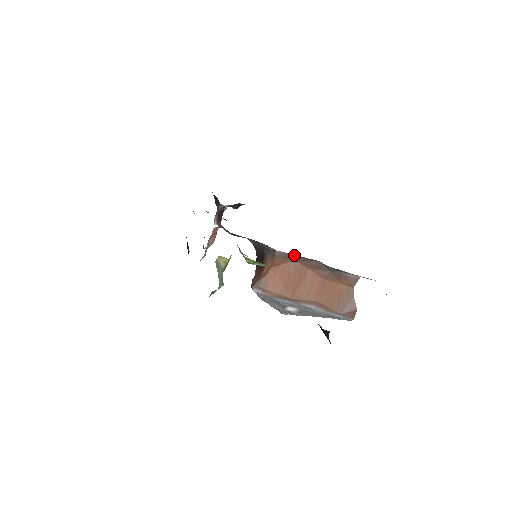
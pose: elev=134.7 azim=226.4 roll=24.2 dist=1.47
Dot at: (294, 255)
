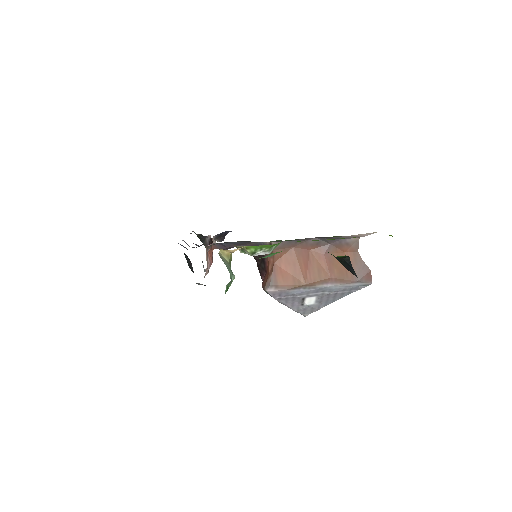
Dot at: (290, 241)
